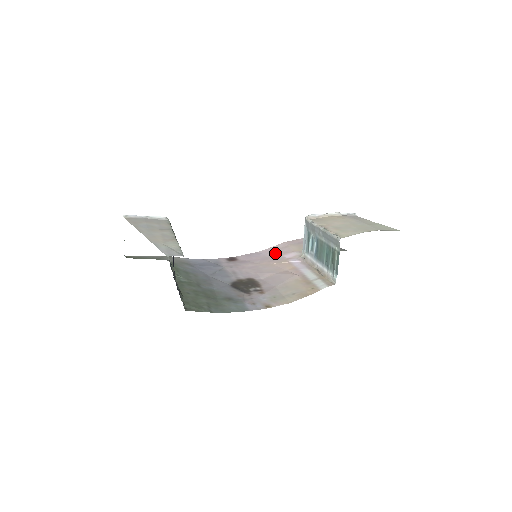
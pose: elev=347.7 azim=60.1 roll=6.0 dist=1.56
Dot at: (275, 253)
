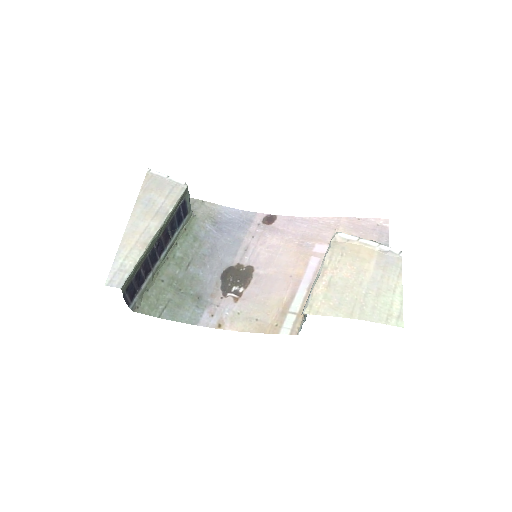
Dot at: (315, 233)
